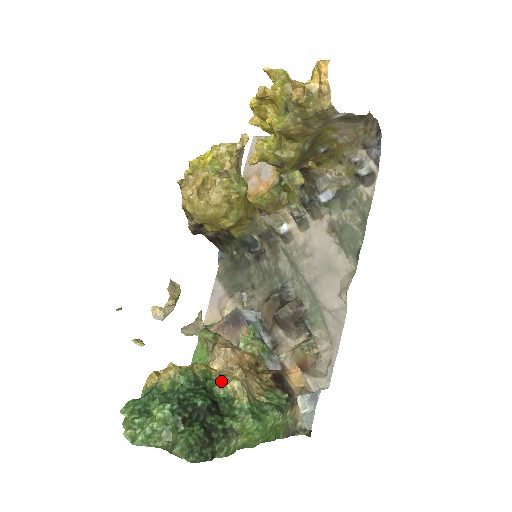
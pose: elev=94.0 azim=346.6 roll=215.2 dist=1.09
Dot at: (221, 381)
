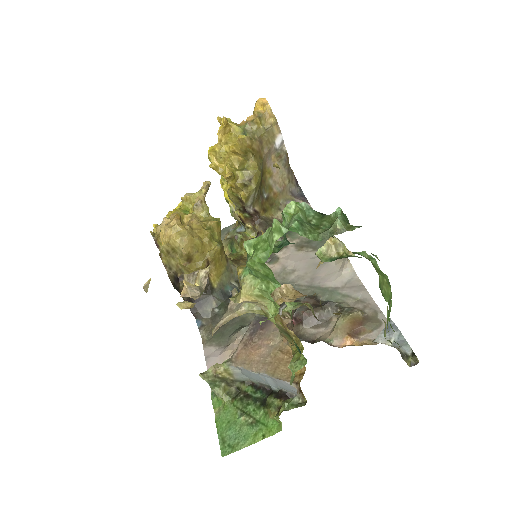
Dot at: (316, 252)
